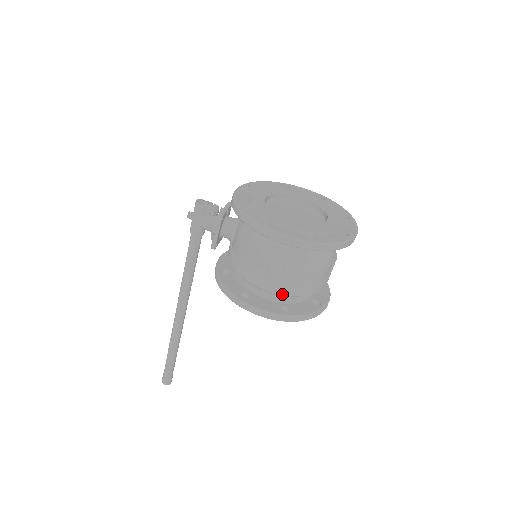
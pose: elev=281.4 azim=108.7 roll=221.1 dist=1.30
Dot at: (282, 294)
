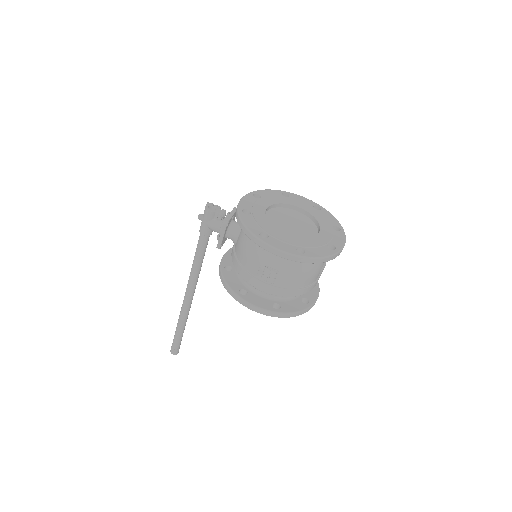
Dot at: (274, 294)
